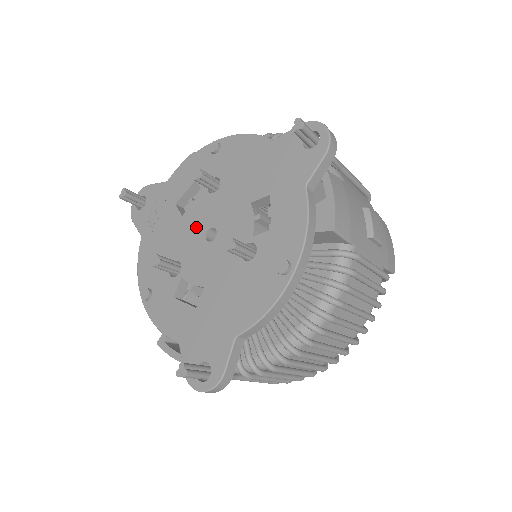
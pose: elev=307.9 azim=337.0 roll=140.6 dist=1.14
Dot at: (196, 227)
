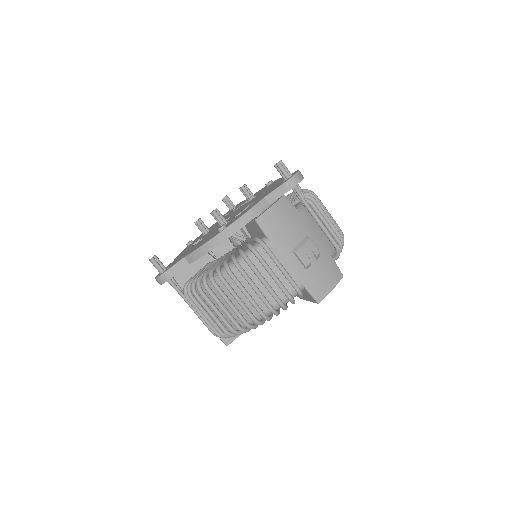
Dot at: (229, 216)
